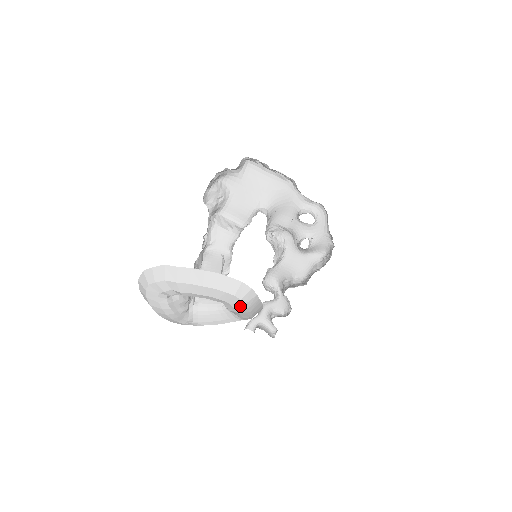
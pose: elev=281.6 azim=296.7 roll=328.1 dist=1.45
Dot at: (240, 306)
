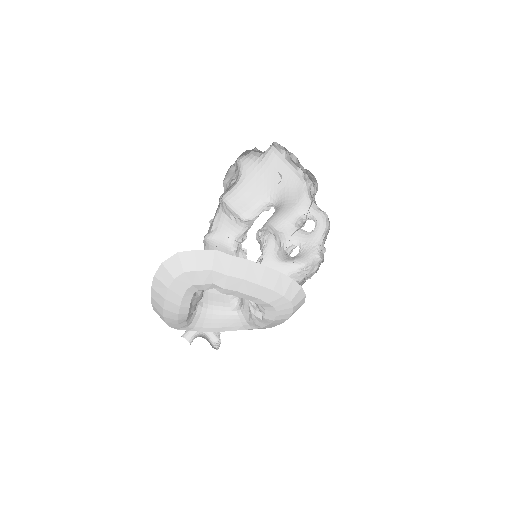
Dot at: (285, 314)
